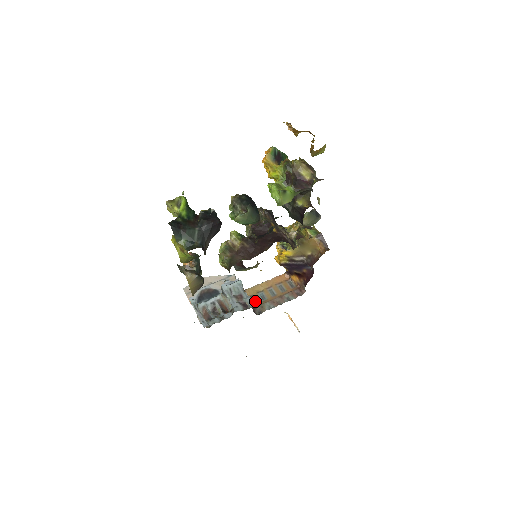
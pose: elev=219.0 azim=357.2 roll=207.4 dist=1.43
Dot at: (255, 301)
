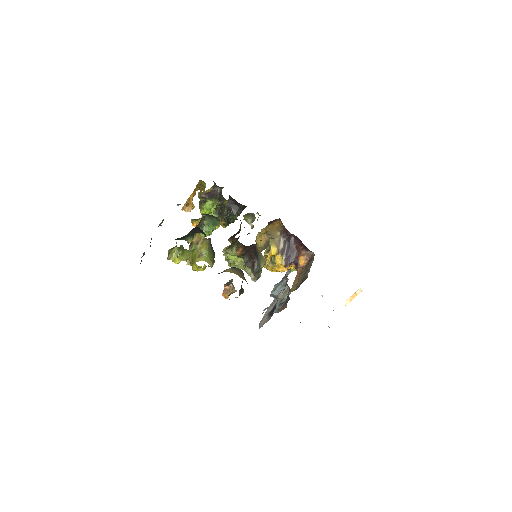
Dot at: (300, 284)
